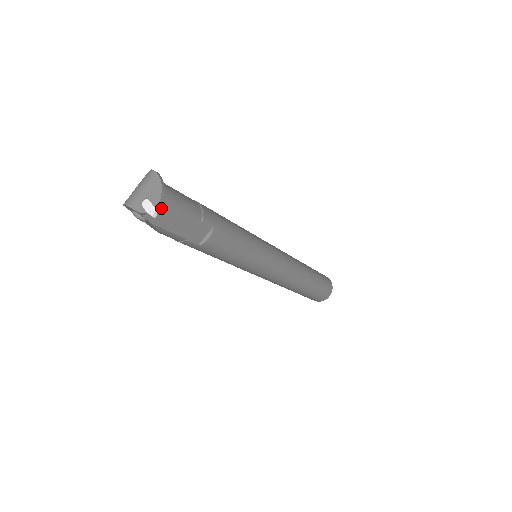
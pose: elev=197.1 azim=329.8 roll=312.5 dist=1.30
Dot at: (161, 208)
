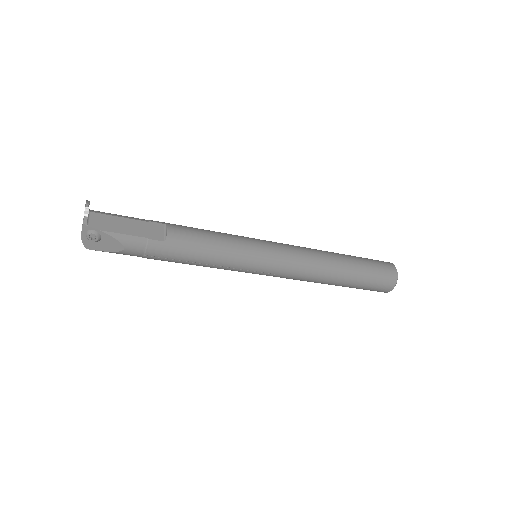
Dot at: (101, 218)
